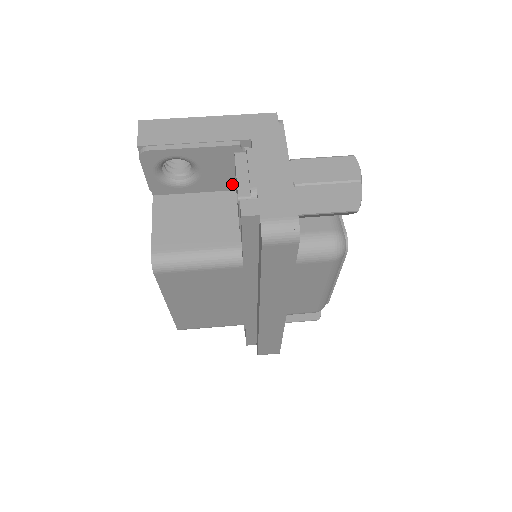
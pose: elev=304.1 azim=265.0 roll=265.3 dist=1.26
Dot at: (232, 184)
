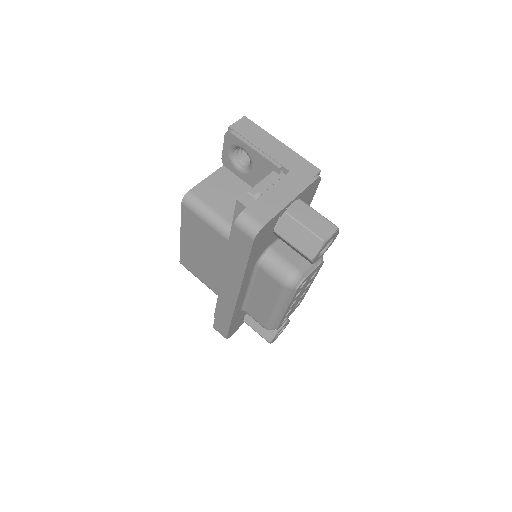
Dot at: occluded
